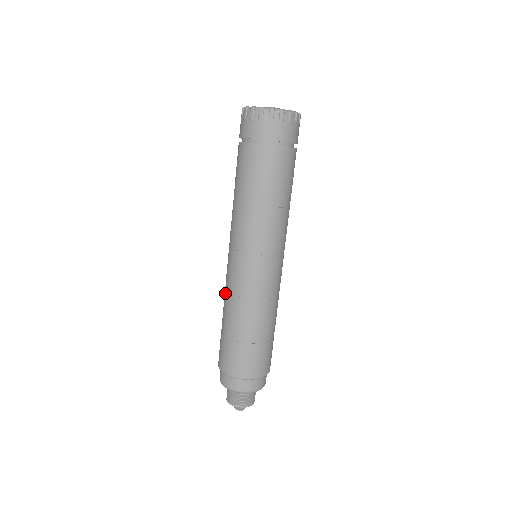
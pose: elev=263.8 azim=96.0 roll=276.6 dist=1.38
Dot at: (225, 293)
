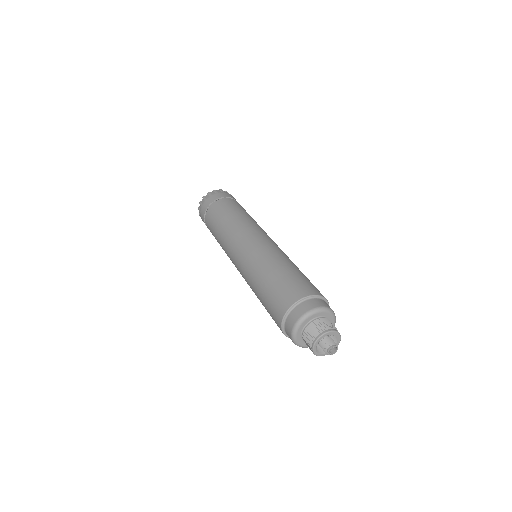
Dot at: (248, 282)
